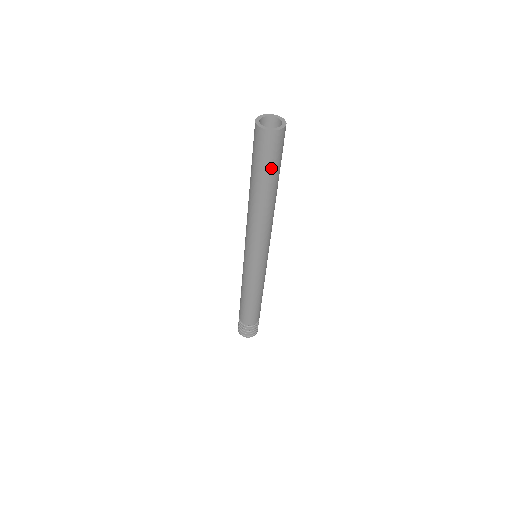
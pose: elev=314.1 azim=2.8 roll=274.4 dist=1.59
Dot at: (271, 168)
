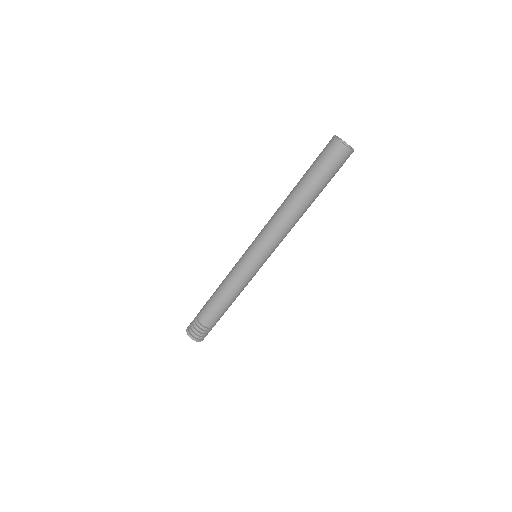
Dot at: (329, 179)
